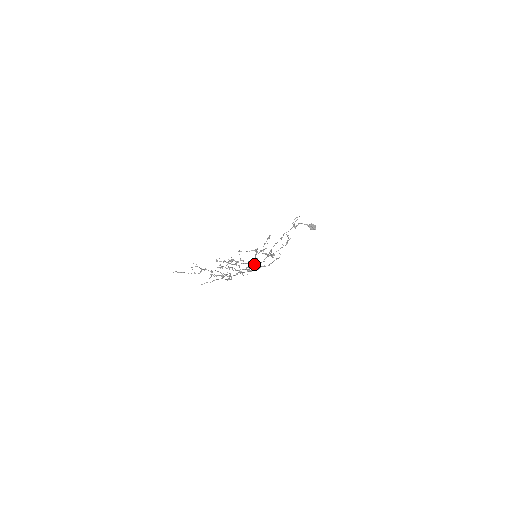
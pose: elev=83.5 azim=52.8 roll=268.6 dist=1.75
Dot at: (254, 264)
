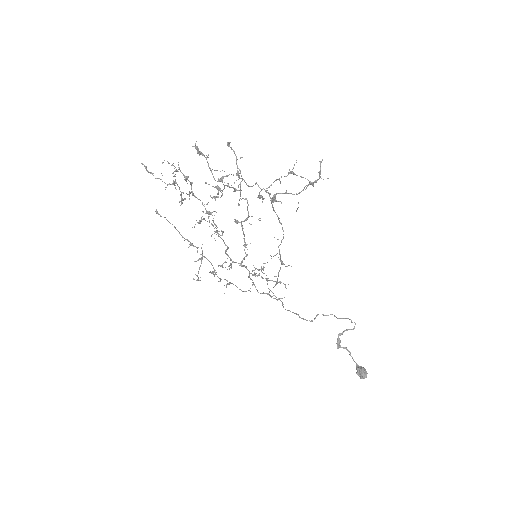
Dot at: occluded
